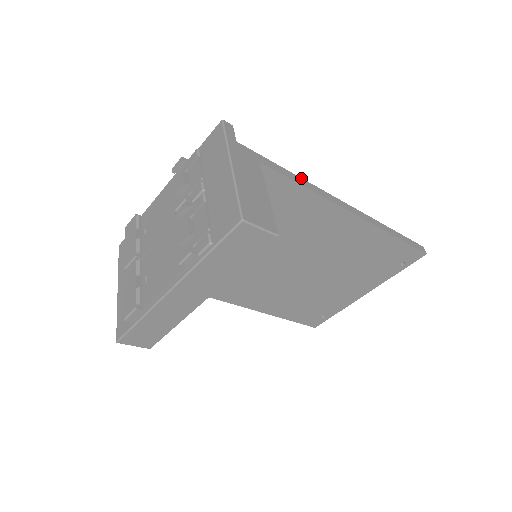
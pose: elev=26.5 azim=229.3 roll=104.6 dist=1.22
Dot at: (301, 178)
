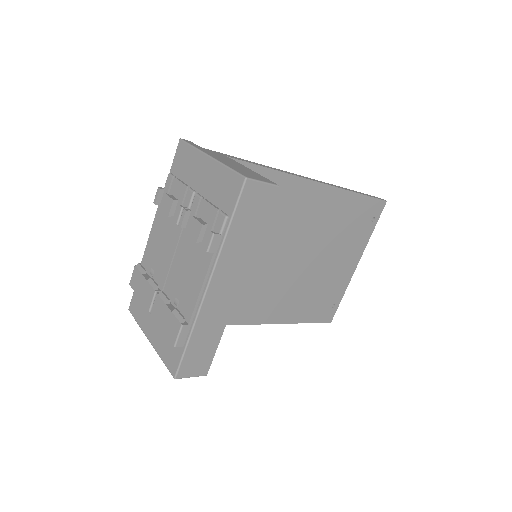
Dot at: (263, 165)
